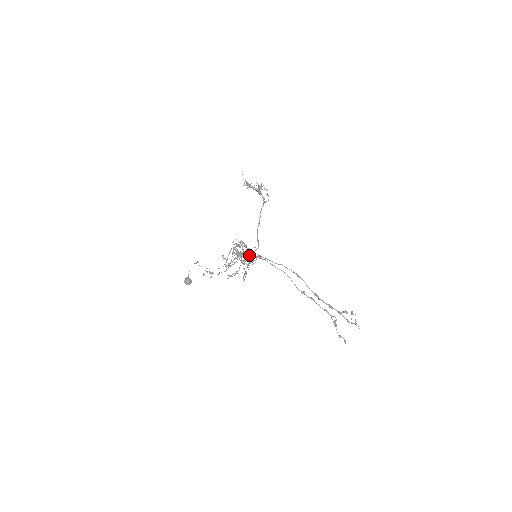
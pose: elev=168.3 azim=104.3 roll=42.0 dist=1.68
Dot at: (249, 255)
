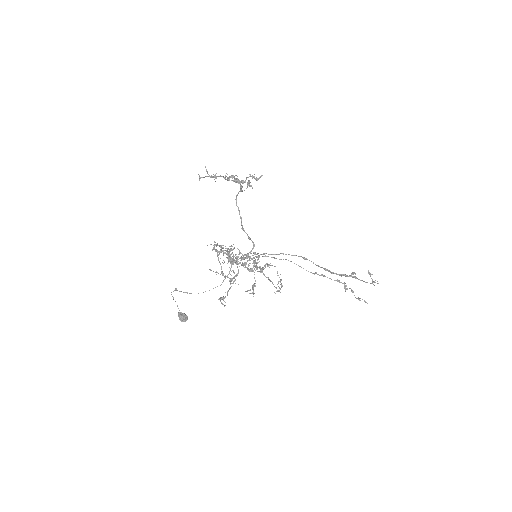
Dot at: (249, 258)
